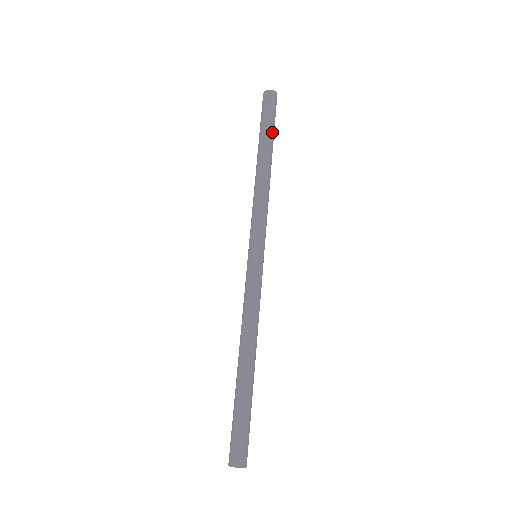
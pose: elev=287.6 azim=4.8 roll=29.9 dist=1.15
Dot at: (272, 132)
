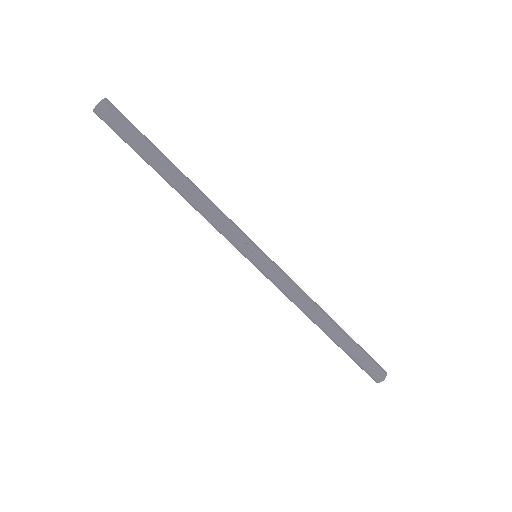
Dot at: (150, 145)
